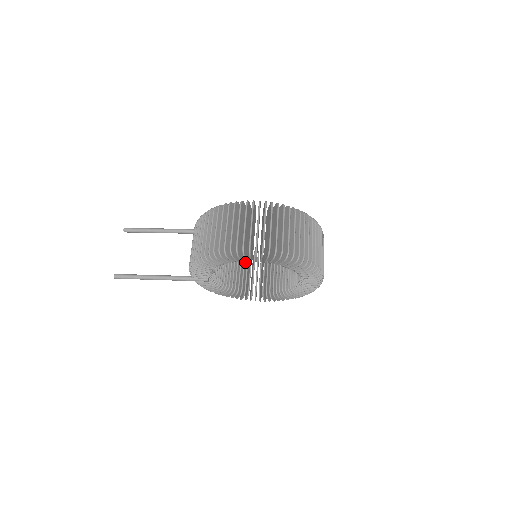
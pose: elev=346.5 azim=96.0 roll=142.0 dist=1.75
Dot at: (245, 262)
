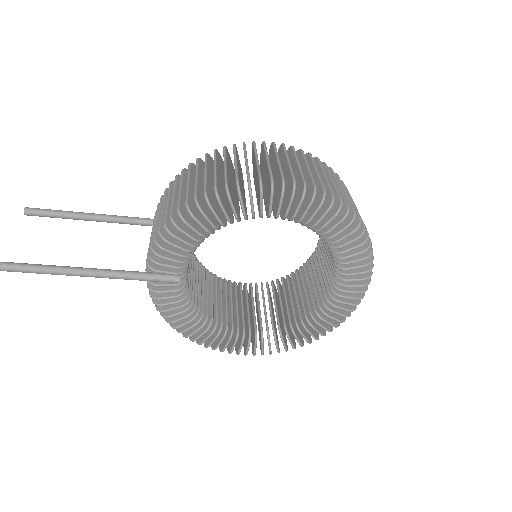
Dot at: occluded
